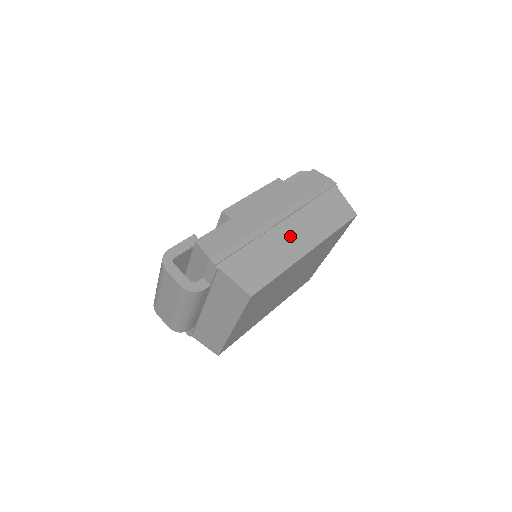
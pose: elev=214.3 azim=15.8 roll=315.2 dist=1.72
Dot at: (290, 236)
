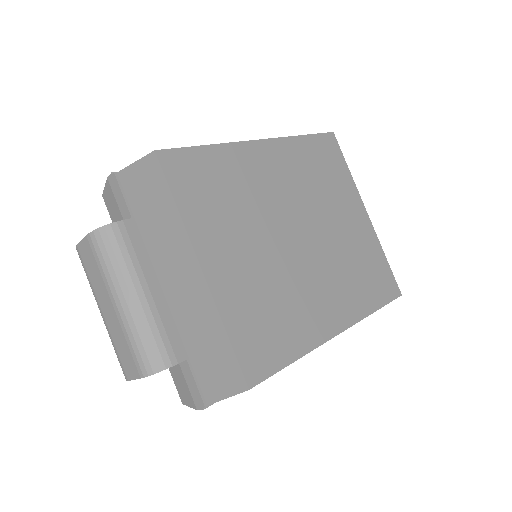
Dot at: occluded
